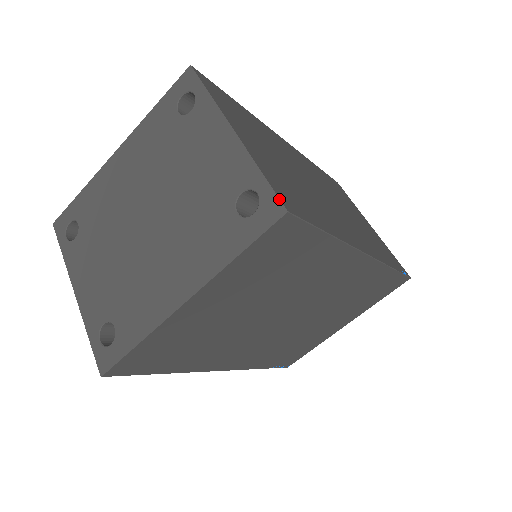
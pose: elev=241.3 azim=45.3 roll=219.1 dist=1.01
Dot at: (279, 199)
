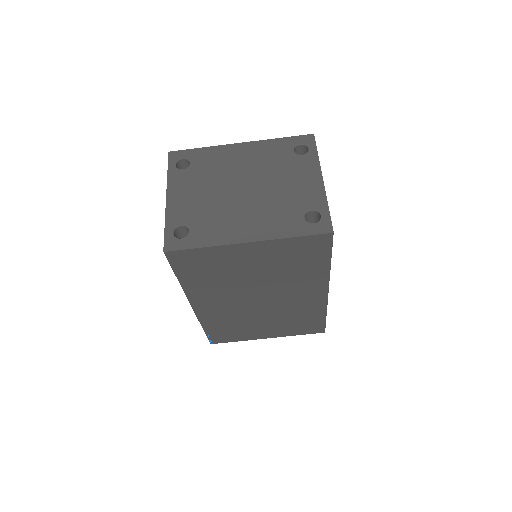
Dot at: occluded
